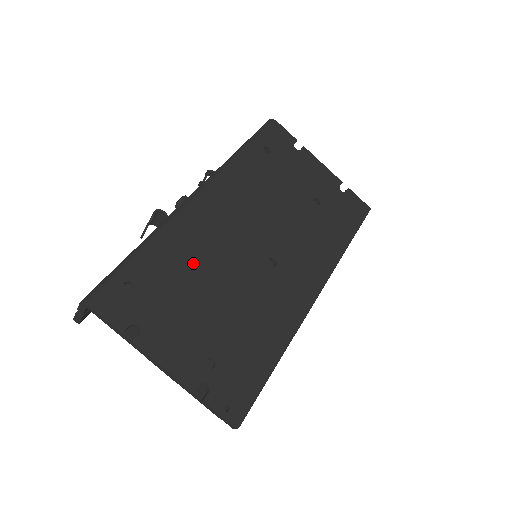
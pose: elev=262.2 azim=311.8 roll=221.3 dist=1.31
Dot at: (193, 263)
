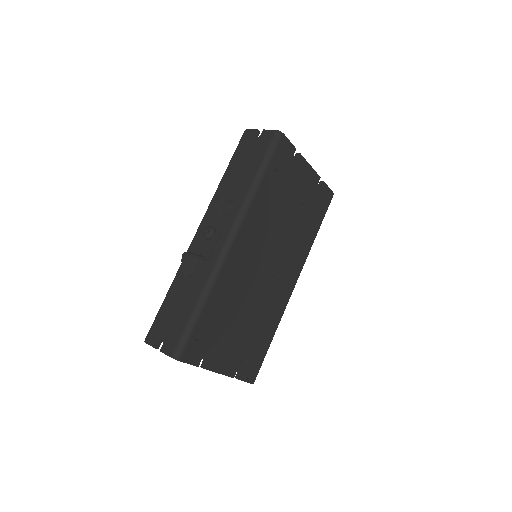
Dot at: (231, 300)
